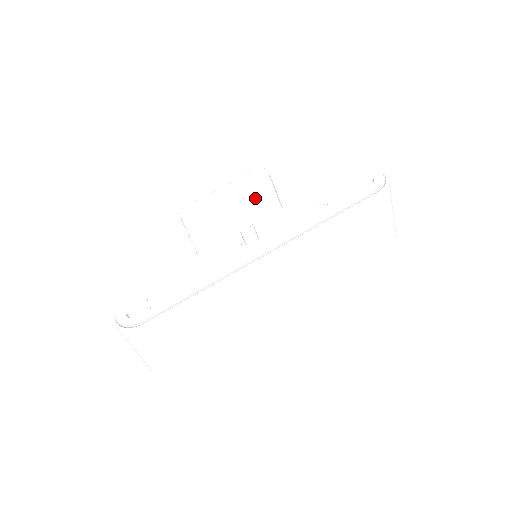
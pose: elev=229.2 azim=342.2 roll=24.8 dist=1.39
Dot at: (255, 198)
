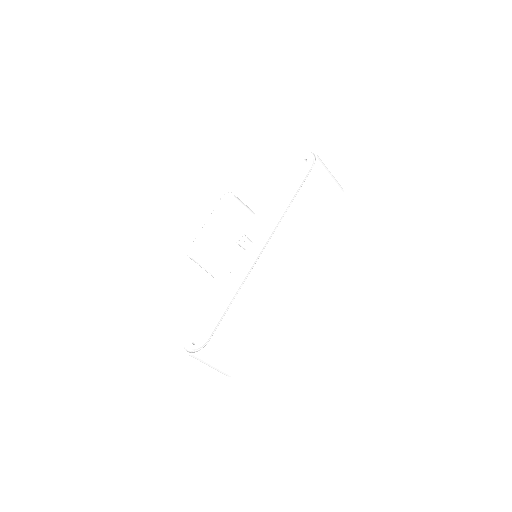
Dot at: (233, 216)
